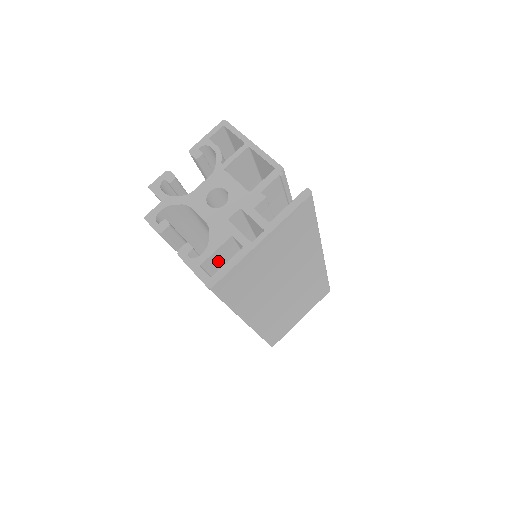
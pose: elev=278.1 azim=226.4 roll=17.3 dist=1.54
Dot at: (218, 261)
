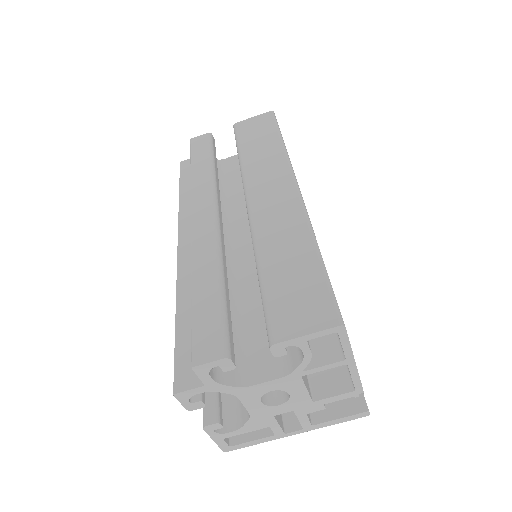
Dot at: occluded
